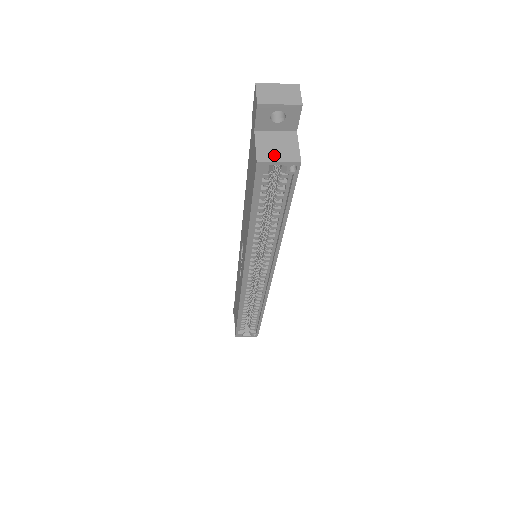
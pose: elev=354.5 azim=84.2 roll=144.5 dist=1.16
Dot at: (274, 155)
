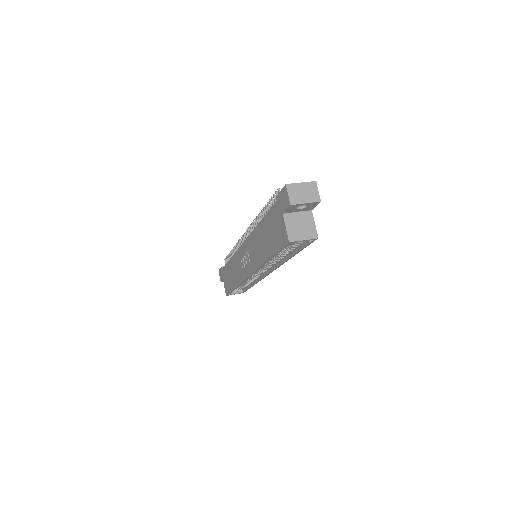
Dot at: (300, 234)
